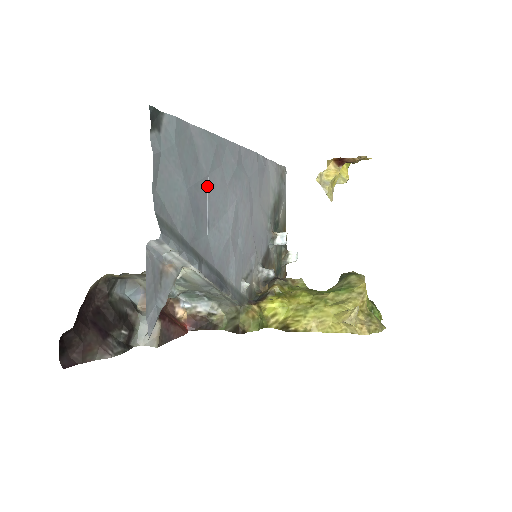
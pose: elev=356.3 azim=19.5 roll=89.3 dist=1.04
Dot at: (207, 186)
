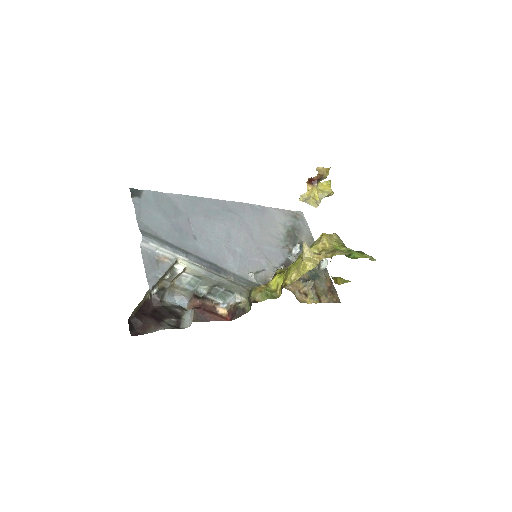
Dot at: (190, 220)
